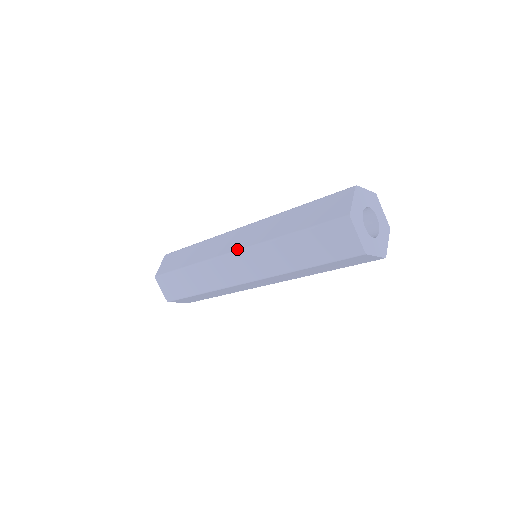
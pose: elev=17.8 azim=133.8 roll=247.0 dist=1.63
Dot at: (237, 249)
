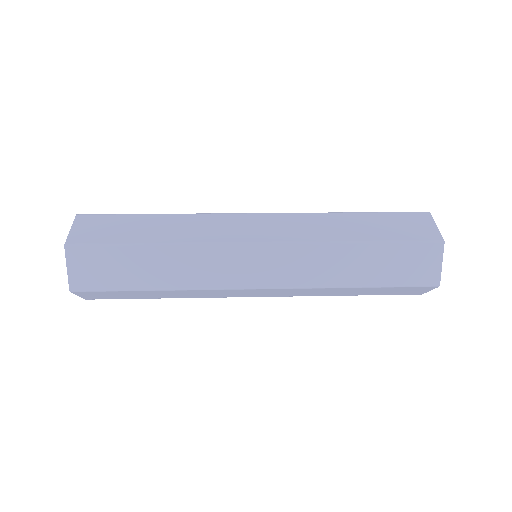
Dot at: (267, 240)
